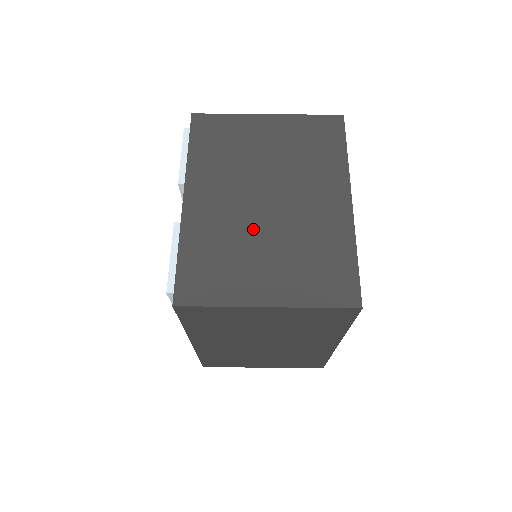
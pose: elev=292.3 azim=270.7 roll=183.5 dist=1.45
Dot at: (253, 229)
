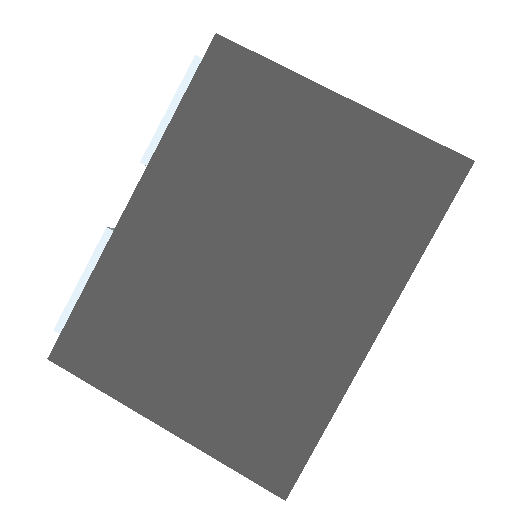
Dot at: (204, 303)
